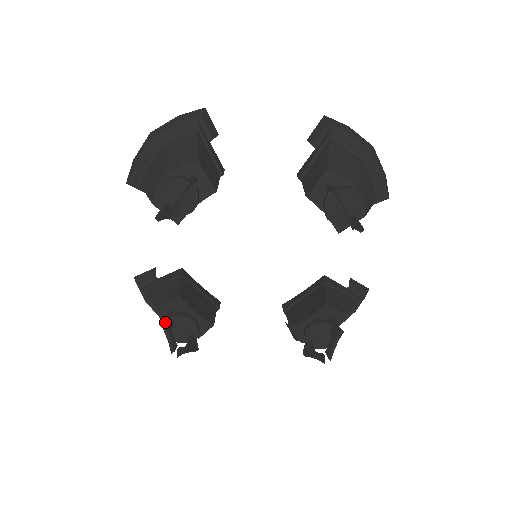
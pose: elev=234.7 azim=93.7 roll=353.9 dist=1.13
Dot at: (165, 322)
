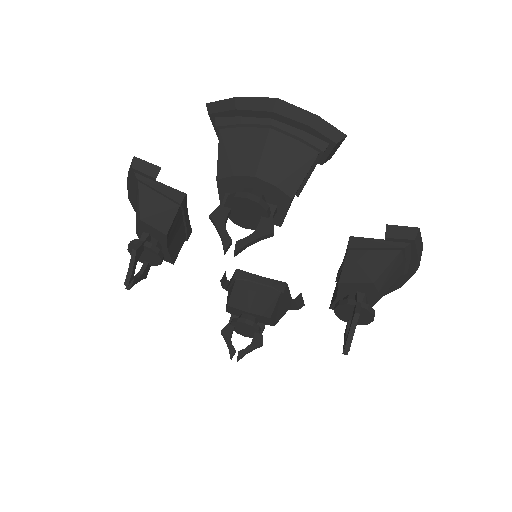
Dot at: (137, 251)
